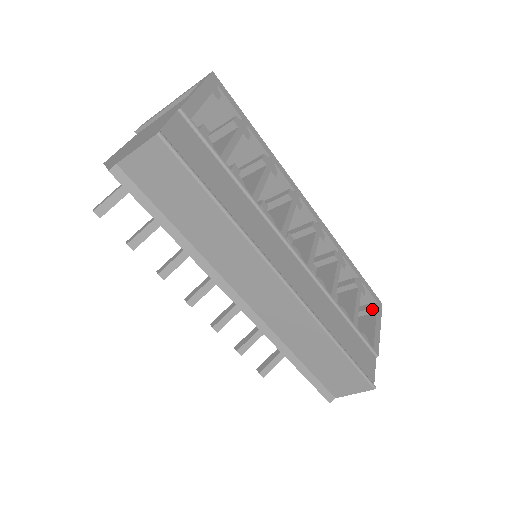
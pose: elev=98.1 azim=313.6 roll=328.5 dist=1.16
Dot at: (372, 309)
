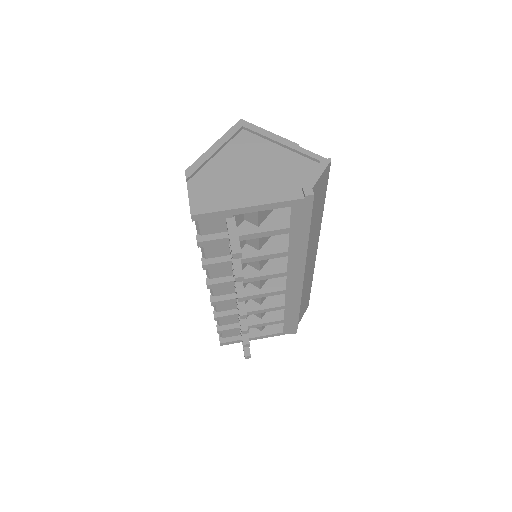
Dot at: occluded
